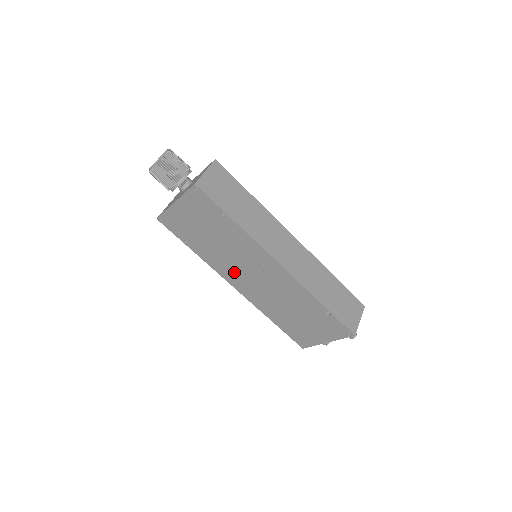
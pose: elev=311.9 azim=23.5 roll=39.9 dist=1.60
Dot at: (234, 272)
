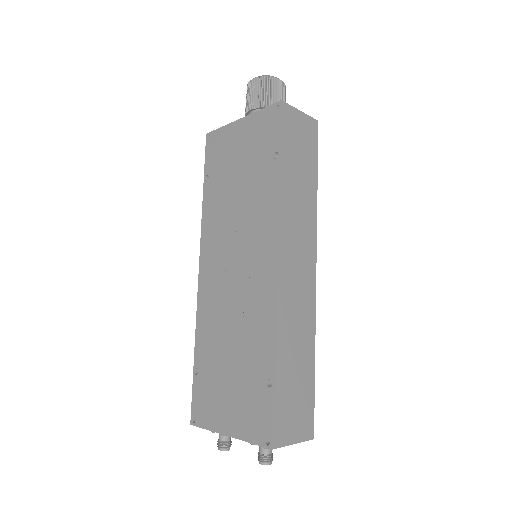
Dot at: (218, 247)
